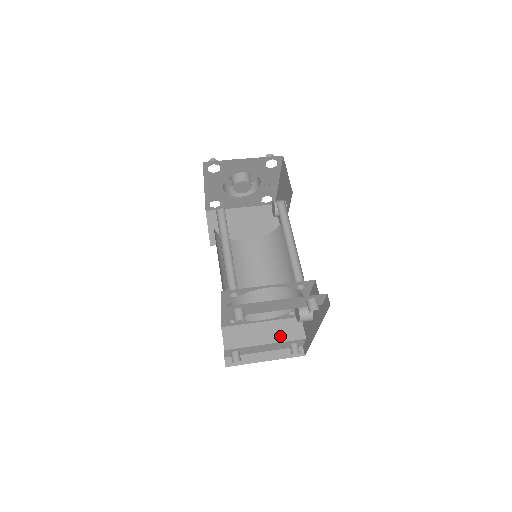
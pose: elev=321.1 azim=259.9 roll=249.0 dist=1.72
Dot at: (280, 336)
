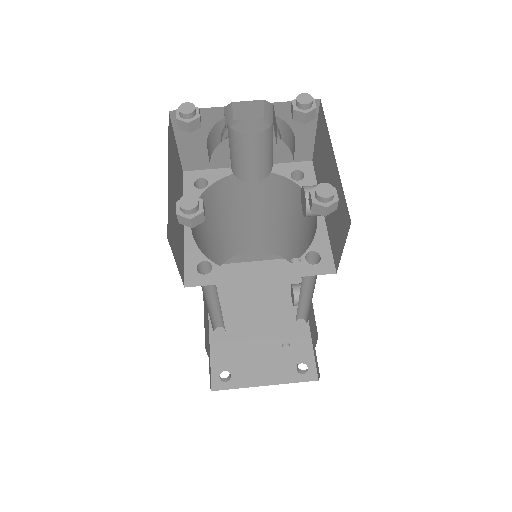
Dot at: (271, 256)
